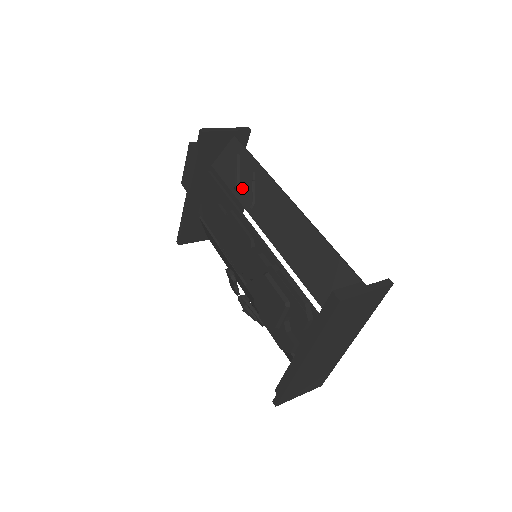
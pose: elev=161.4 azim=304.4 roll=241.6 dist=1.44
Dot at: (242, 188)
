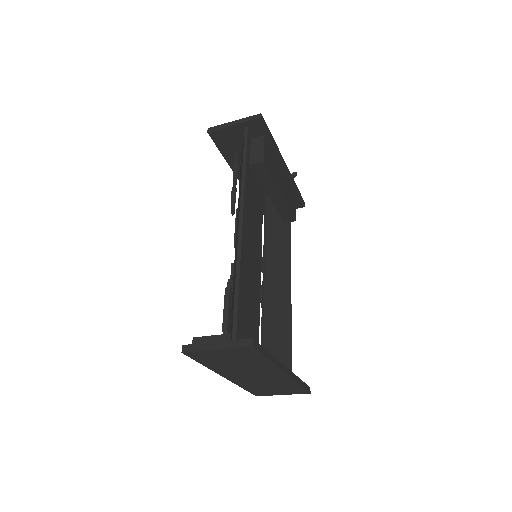
Dot at: (239, 189)
